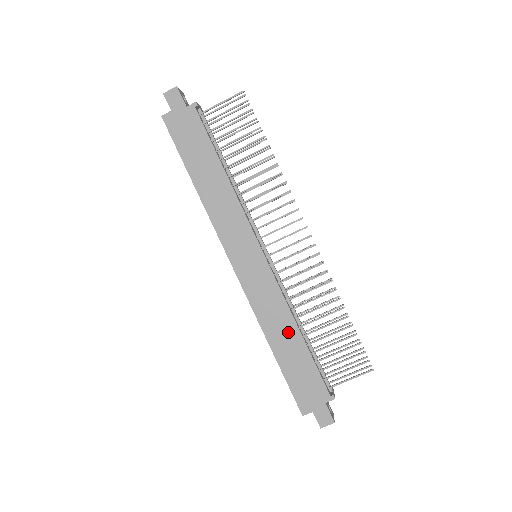
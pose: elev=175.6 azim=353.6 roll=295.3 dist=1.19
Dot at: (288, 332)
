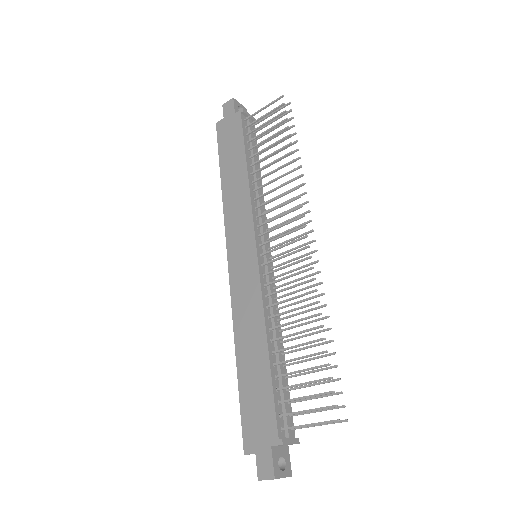
Dot at: (256, 342)
